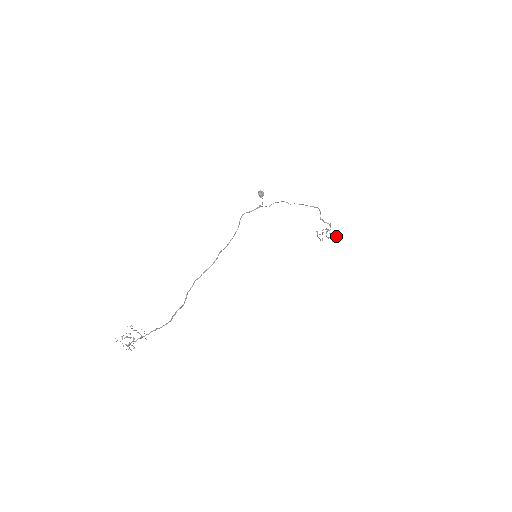
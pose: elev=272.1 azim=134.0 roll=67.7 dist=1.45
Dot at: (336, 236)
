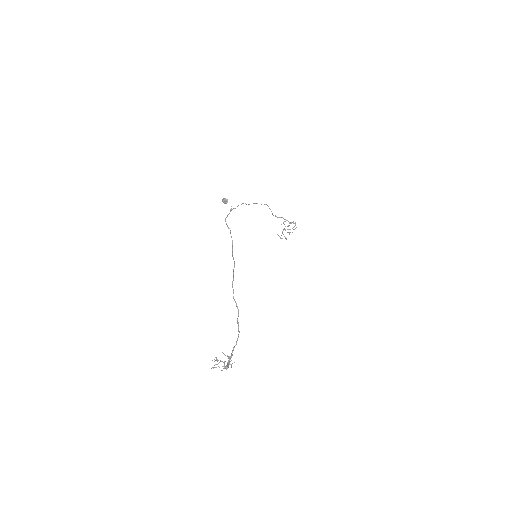
Dot at: (293, 223)
